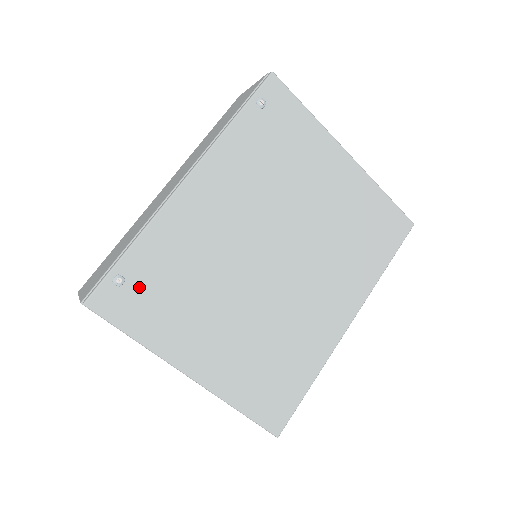
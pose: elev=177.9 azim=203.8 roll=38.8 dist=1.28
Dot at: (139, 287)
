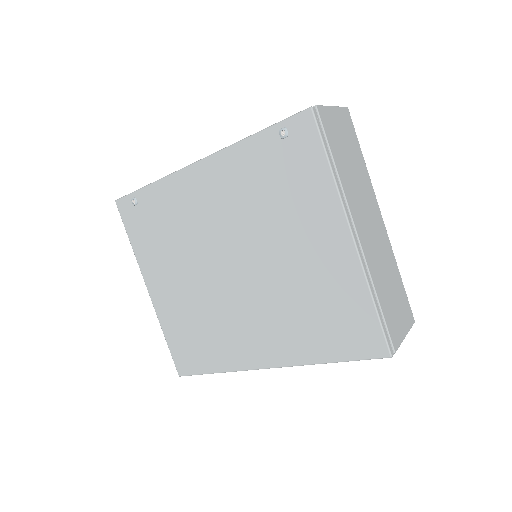
Dot at: (143, 214)
